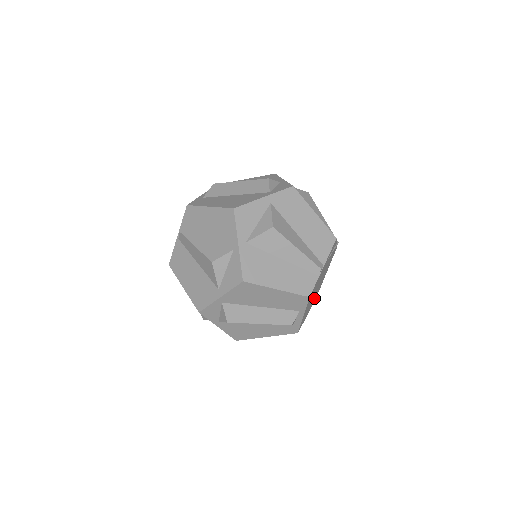
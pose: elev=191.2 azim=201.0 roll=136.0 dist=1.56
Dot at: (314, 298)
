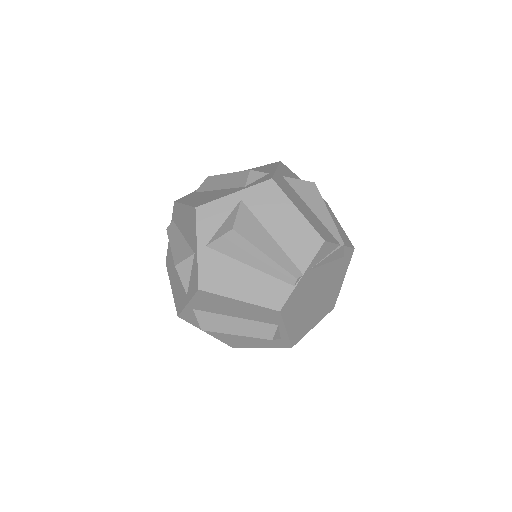
Dot at: (322, 307)
